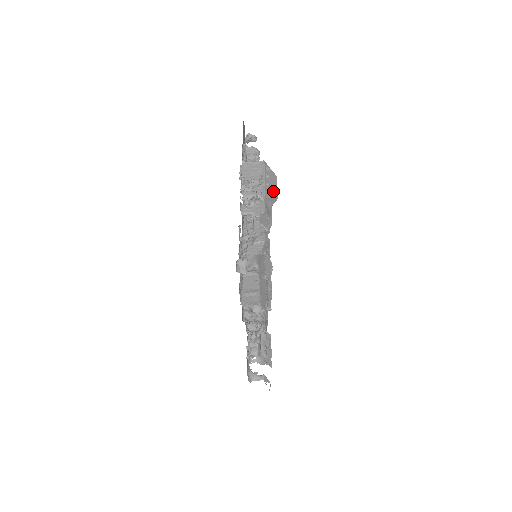
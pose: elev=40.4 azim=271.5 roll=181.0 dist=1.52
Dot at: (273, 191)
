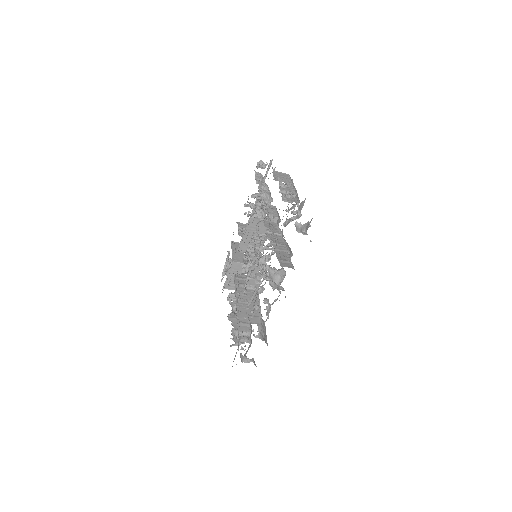
Dot at: (297, 195)
